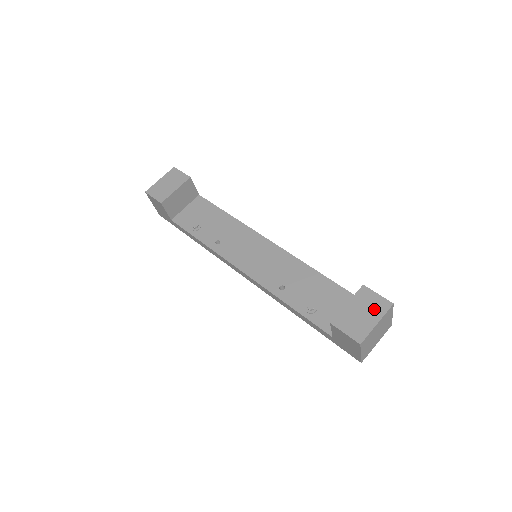
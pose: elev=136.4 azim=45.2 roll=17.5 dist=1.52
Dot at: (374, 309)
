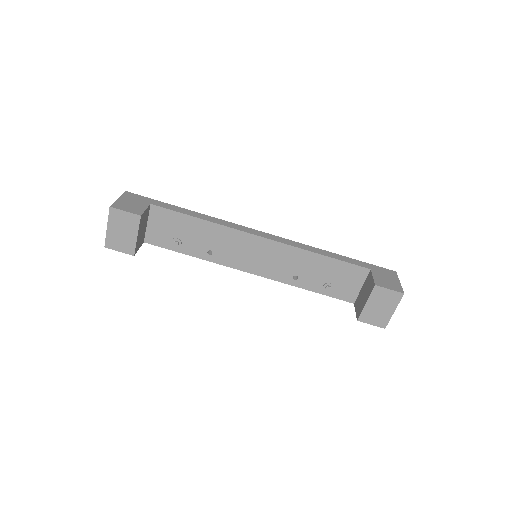
Dot at: (389, 302)
